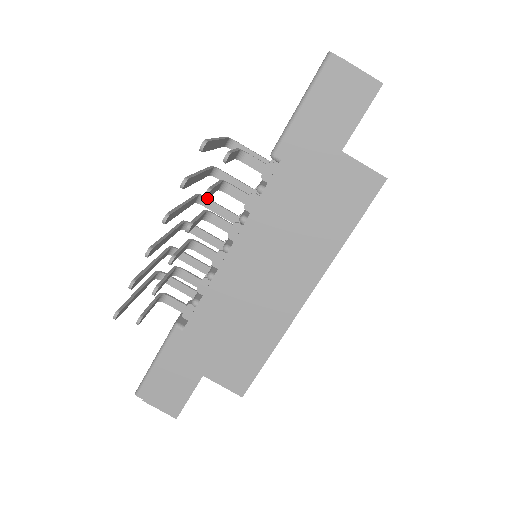
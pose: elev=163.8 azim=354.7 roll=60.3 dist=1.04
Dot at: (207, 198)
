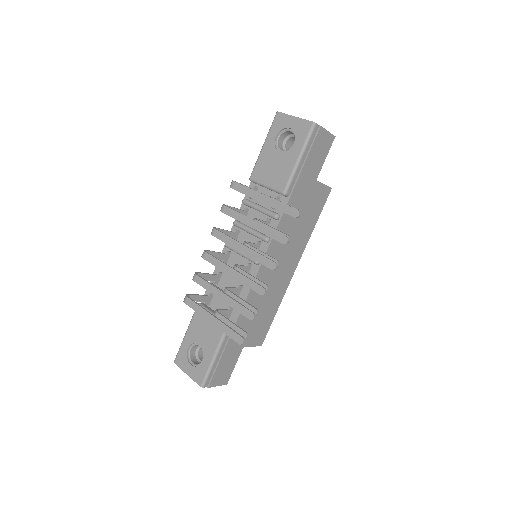
Dot at: (217, 228)
